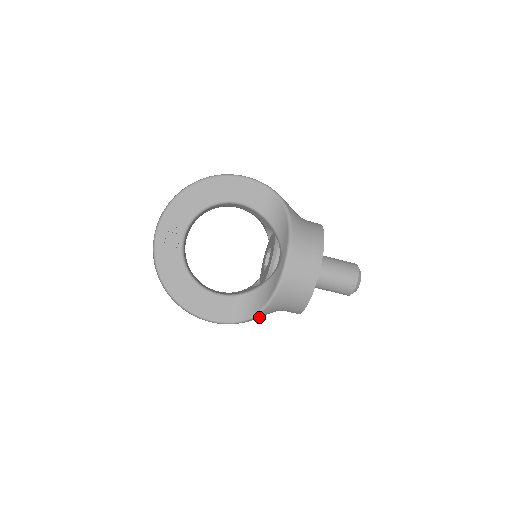
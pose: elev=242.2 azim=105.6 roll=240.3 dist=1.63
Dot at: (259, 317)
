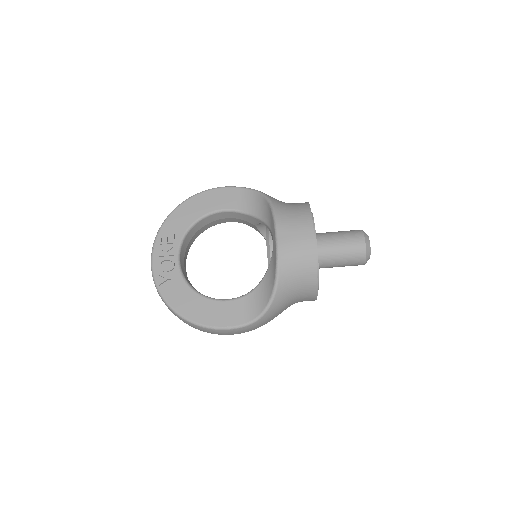
Dot at: (276, 310)
